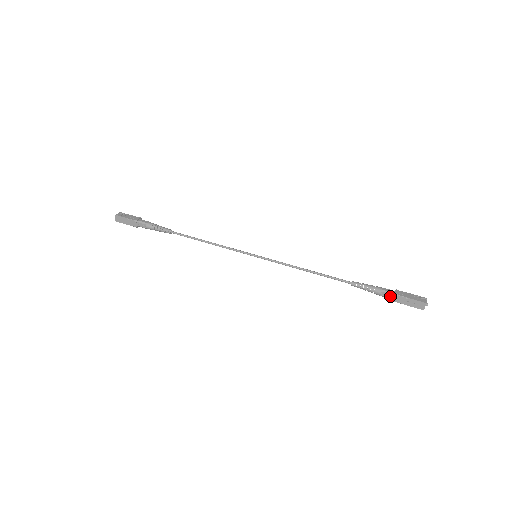
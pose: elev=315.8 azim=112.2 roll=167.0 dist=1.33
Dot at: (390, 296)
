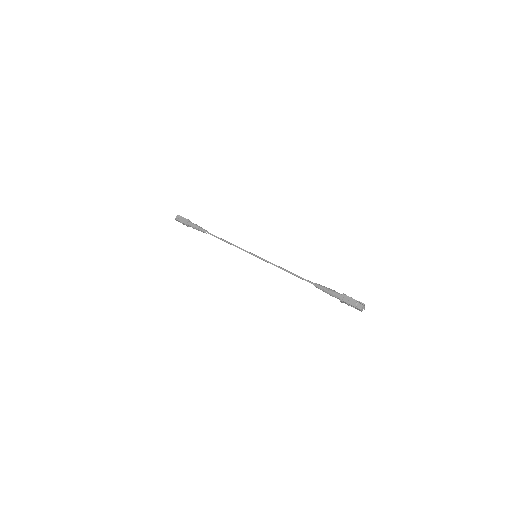
Dot at: occluded
